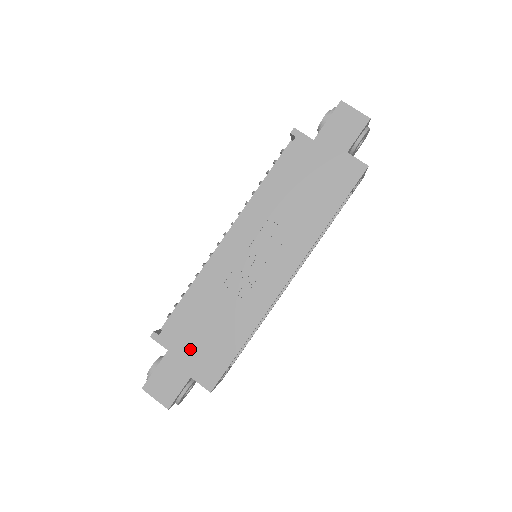
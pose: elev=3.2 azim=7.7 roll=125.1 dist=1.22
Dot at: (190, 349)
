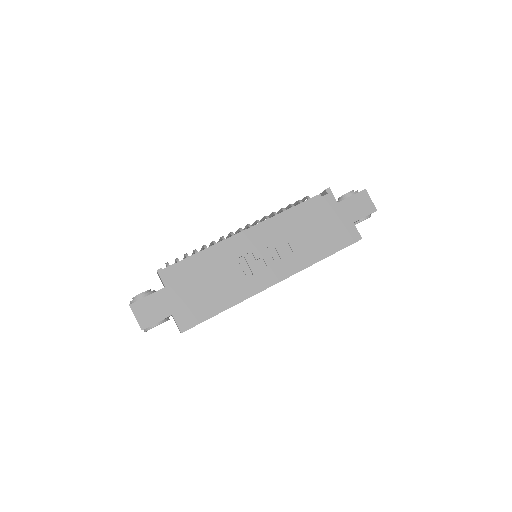
Dot at: (183, 294)
